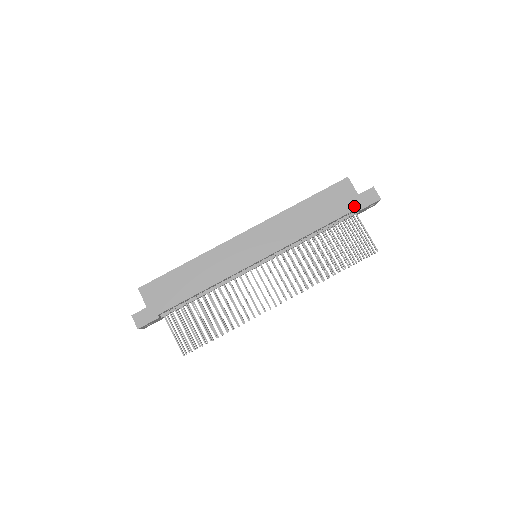
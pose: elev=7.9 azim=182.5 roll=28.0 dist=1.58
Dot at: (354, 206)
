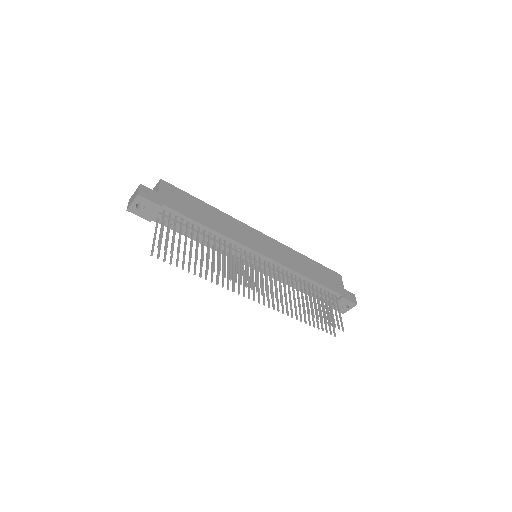
Dot at: (340, 291)
